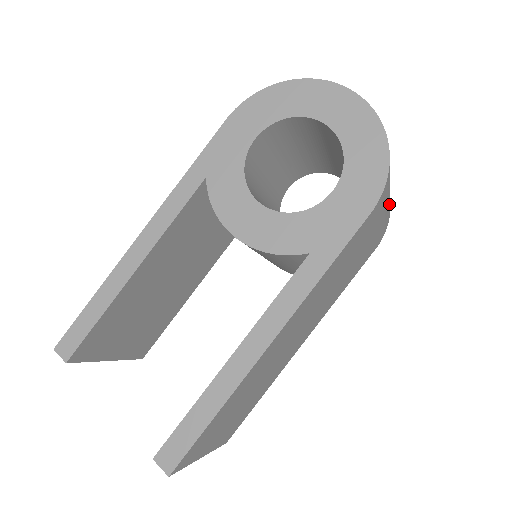
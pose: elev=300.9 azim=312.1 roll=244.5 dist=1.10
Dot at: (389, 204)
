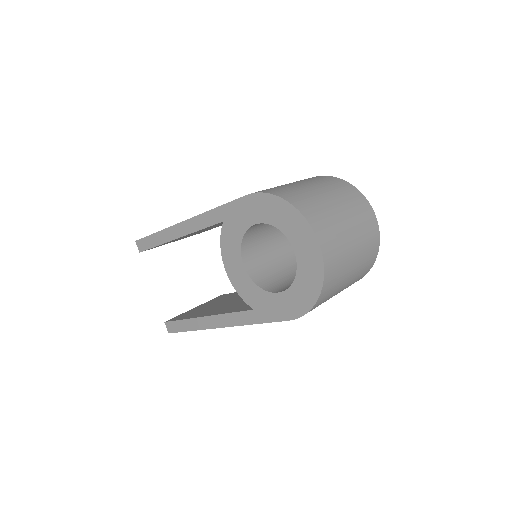
Dot at: (349, 285)
